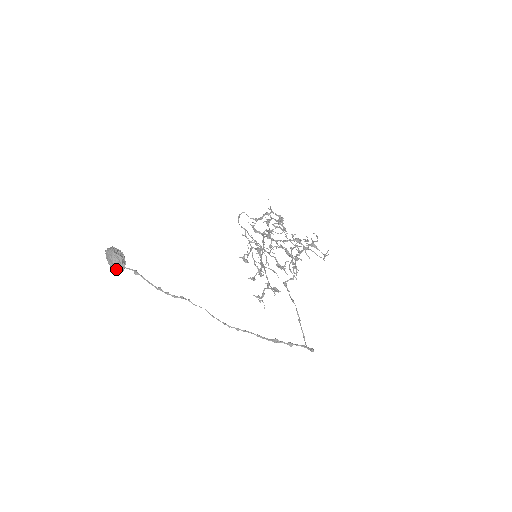
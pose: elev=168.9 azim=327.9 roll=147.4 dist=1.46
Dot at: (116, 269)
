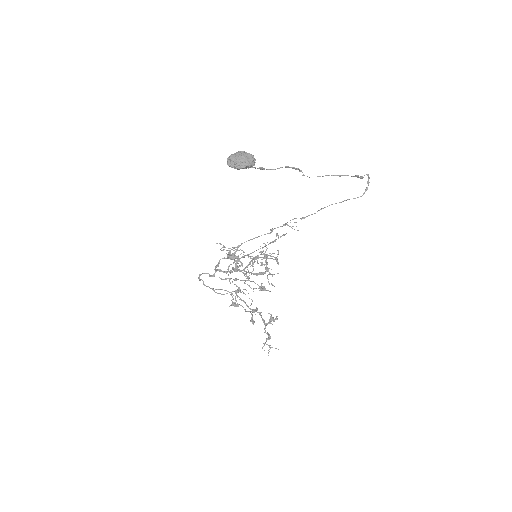
Dot at: (253, 158)
